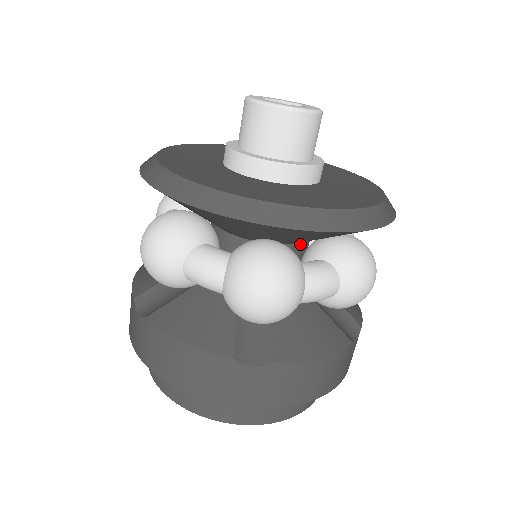
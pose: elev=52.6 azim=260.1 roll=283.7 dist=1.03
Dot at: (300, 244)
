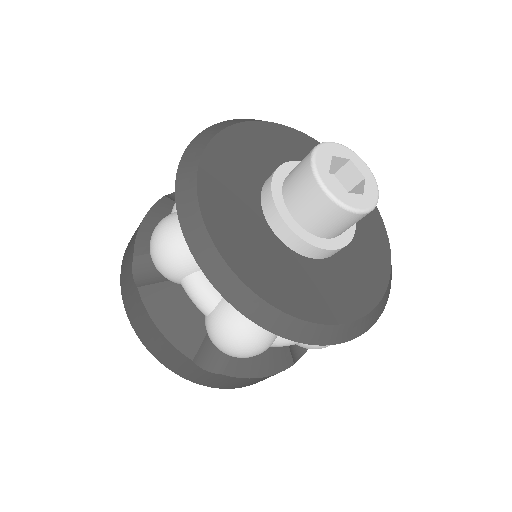
Dot at: occluded
